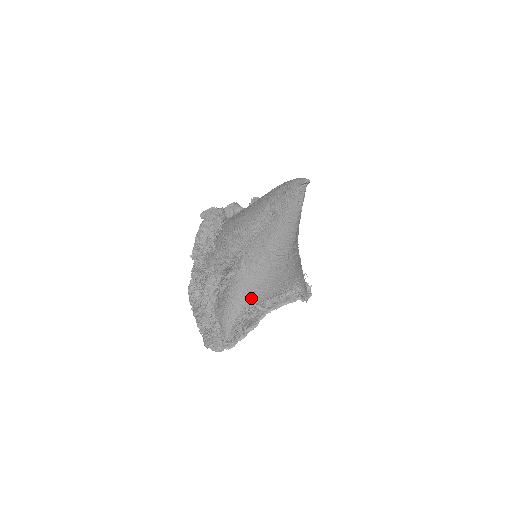
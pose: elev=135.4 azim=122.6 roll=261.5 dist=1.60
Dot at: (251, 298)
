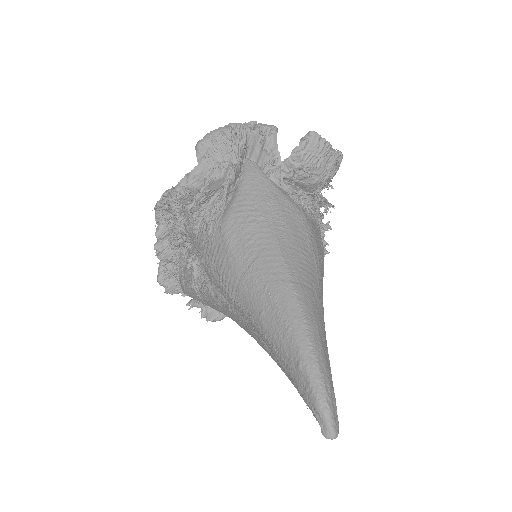
Dot at: occluded
